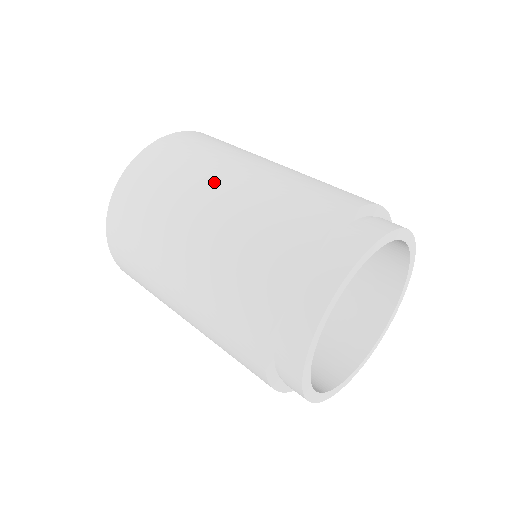
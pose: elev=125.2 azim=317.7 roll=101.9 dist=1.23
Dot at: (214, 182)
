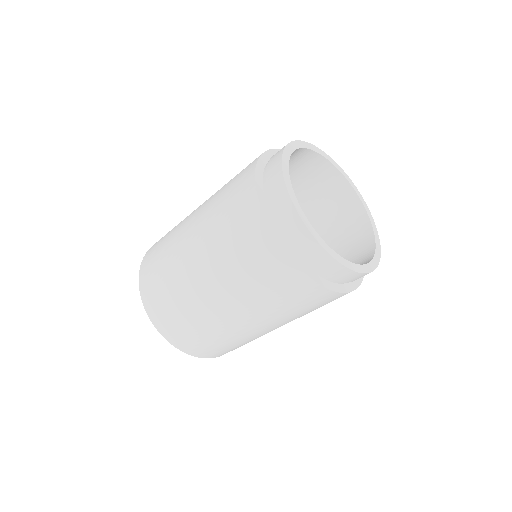
Dot at: (187, 228)
